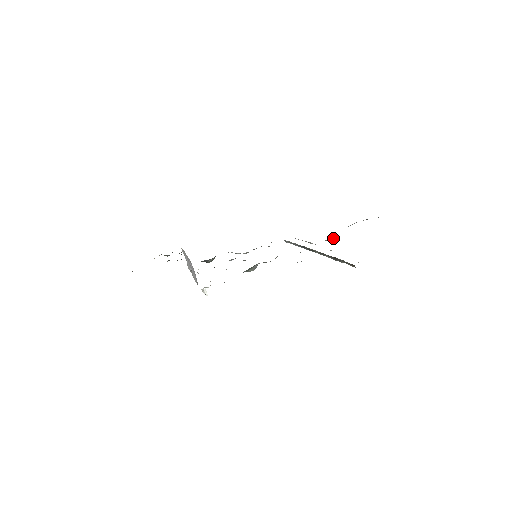
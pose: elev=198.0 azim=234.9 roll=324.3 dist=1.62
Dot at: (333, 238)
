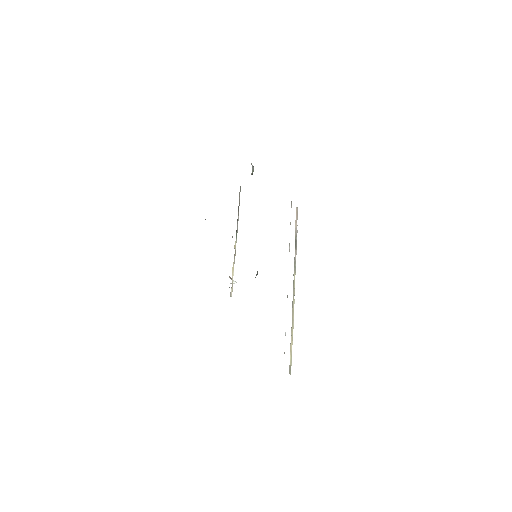
Dot at: occluded
